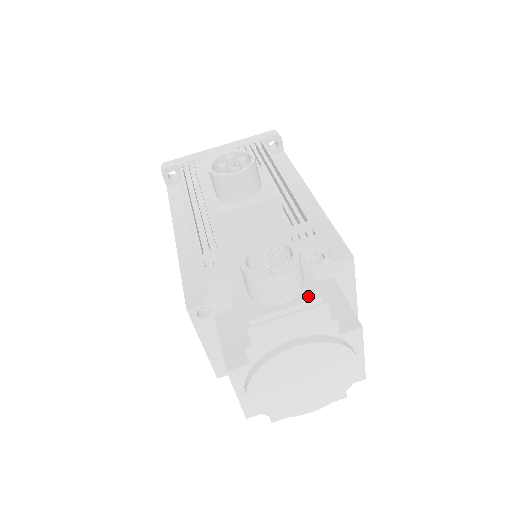
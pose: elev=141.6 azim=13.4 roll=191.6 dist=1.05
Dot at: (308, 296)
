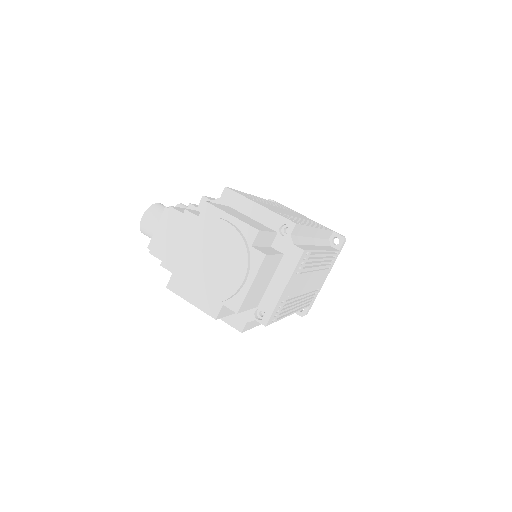
Dot at: (164, 213)
